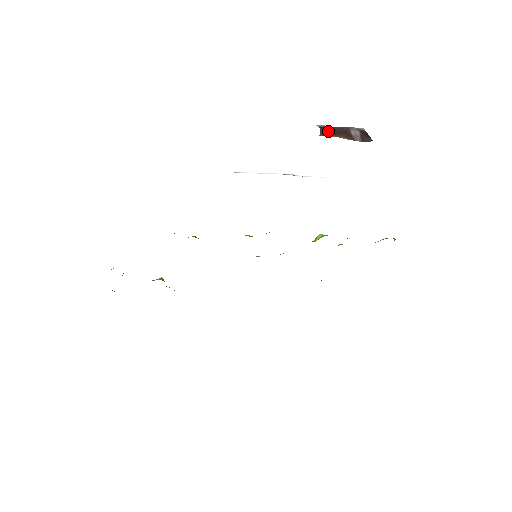
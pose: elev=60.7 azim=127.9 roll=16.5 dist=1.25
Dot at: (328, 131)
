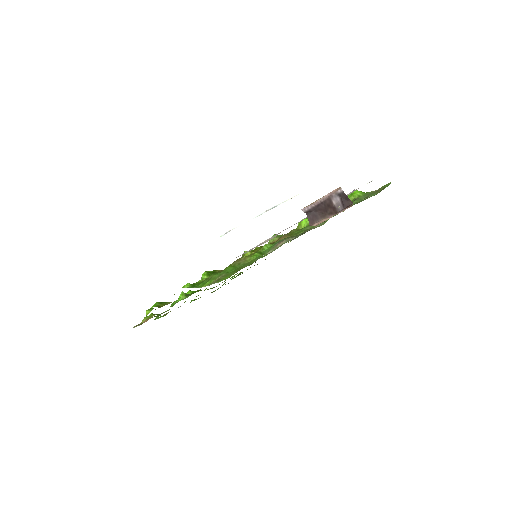
Dot at: (315, 215)
